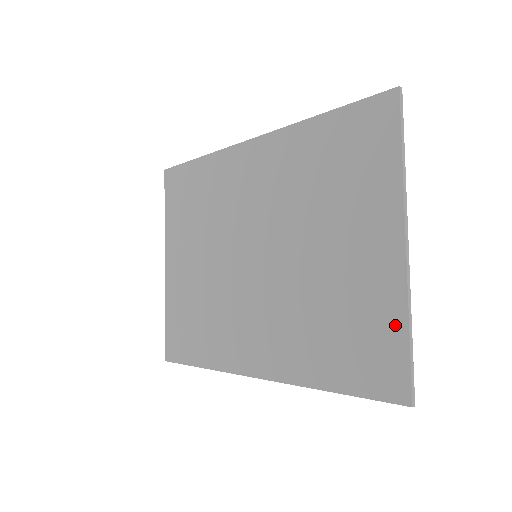
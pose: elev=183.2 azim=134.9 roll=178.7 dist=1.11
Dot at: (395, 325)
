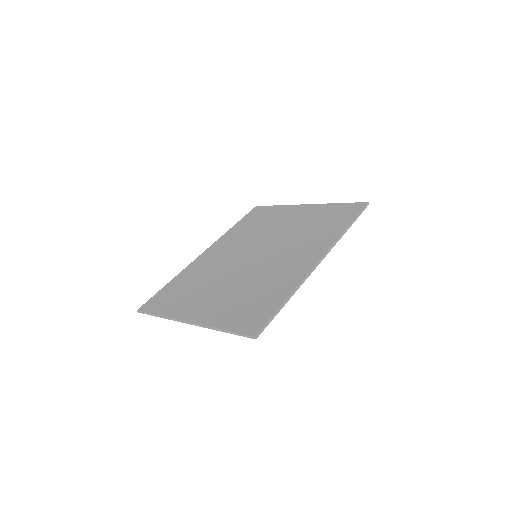
Dot at: (334, 206)
